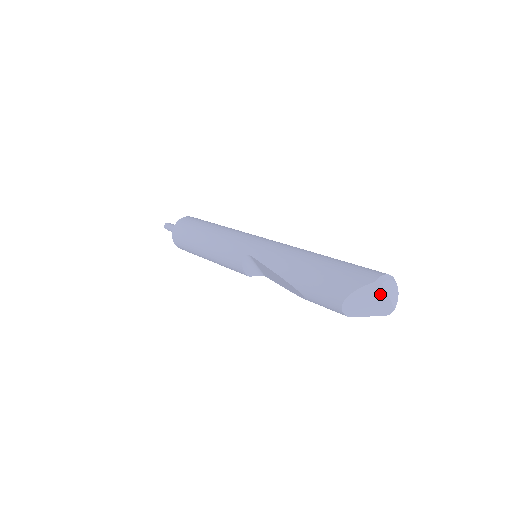
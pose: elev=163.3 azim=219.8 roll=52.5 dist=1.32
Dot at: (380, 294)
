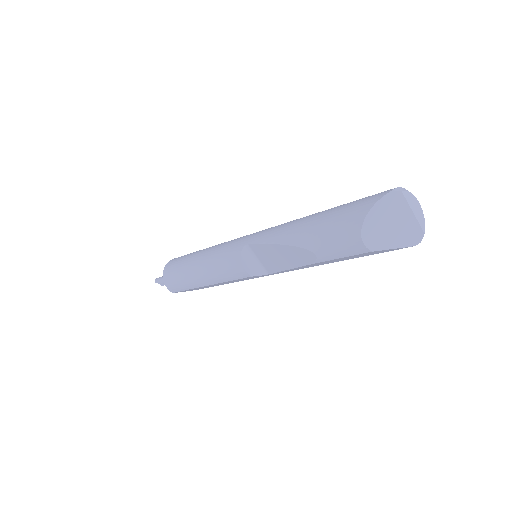
Dot at: (402, 210)
